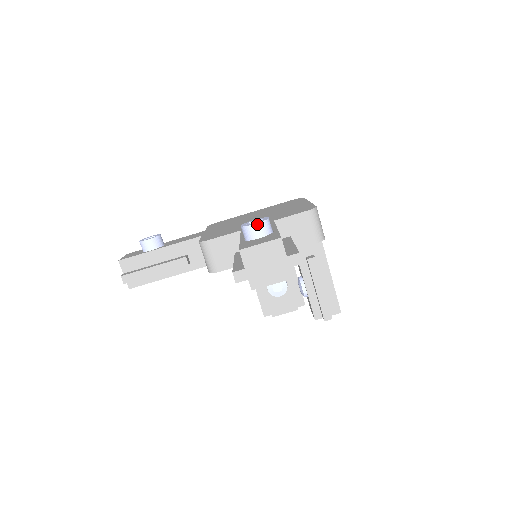
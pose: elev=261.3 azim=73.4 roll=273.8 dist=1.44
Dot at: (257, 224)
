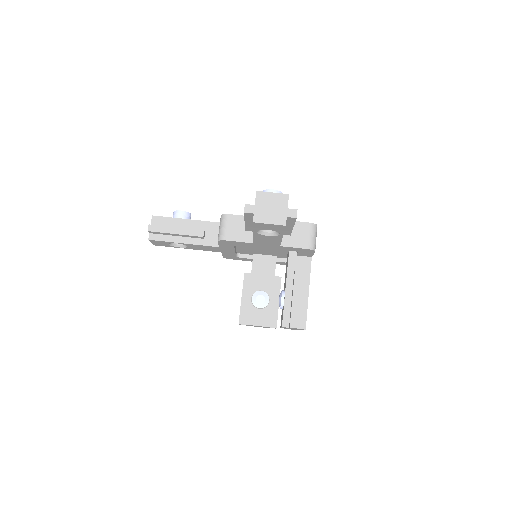
Dot at: (274, 190)
